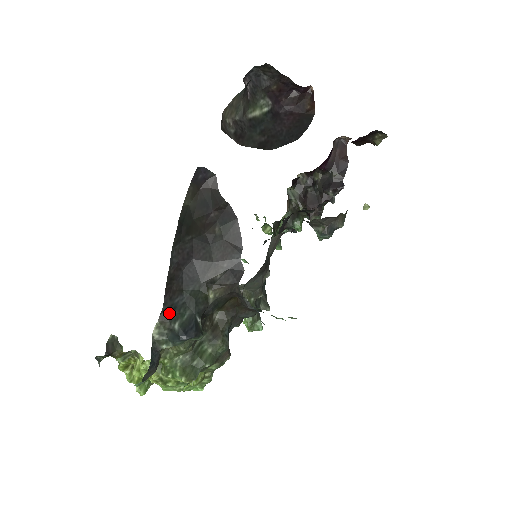
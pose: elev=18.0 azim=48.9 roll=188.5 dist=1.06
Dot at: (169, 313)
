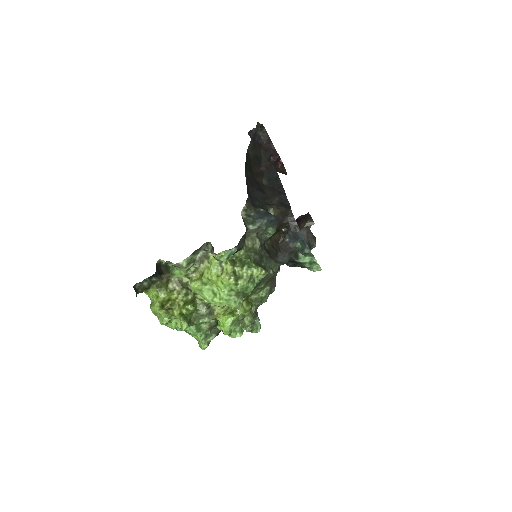
Dot at: (252, 203)
